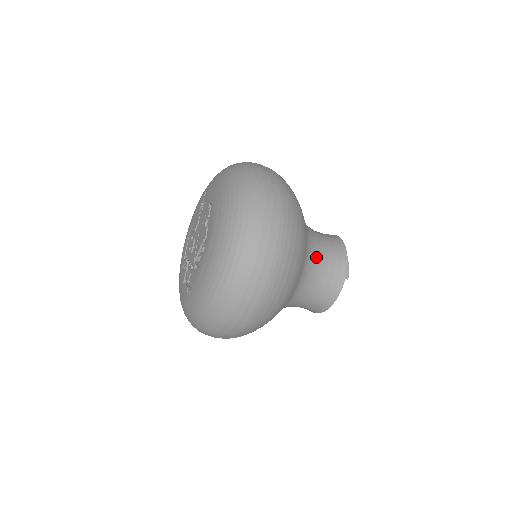
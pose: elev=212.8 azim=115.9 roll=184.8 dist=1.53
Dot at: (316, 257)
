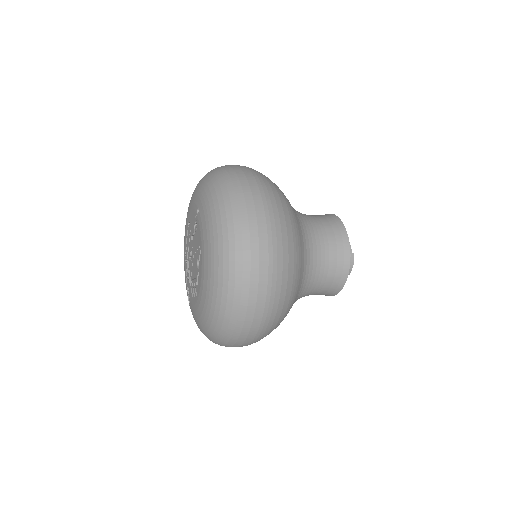
Dot at: (312, 281)
